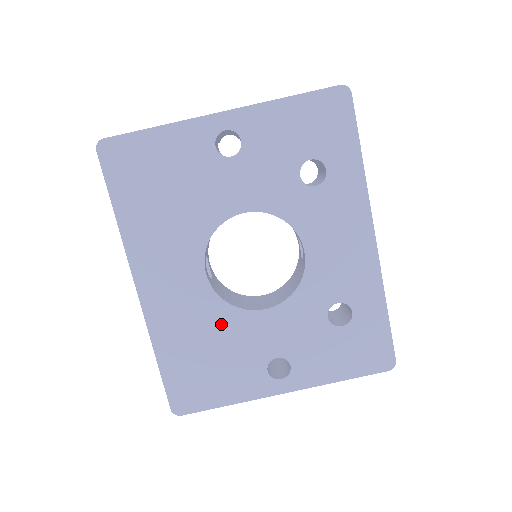
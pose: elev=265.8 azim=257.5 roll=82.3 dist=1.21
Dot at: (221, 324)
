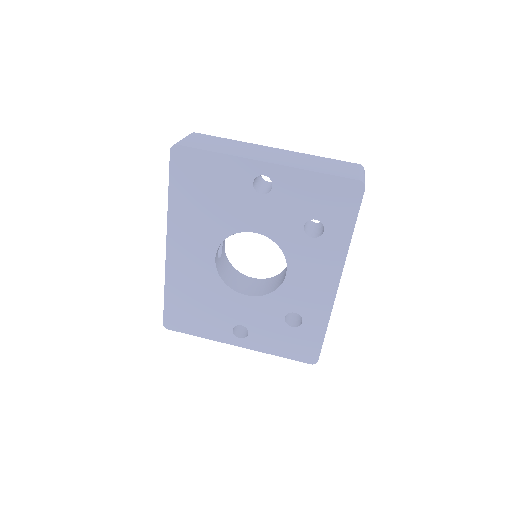
Dot at: (213, 291)
